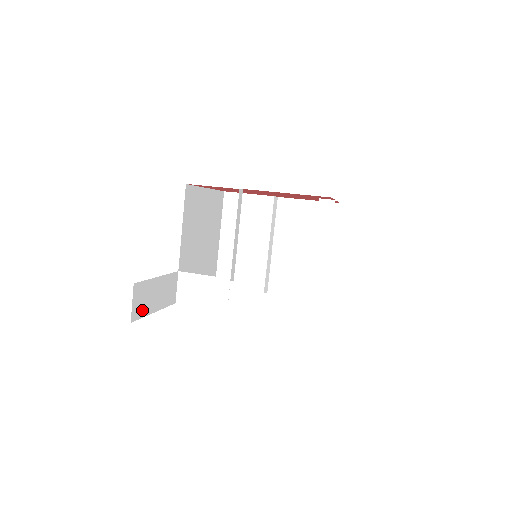
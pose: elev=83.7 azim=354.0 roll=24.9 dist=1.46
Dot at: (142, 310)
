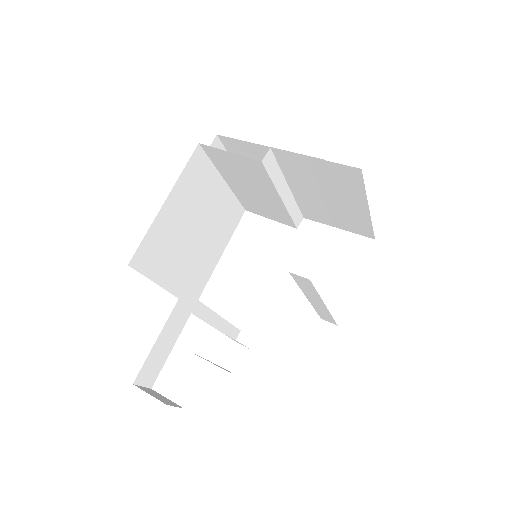
Dot at: (157, 370)
